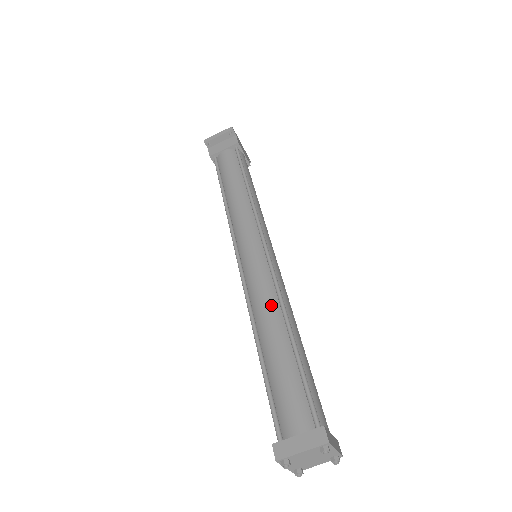
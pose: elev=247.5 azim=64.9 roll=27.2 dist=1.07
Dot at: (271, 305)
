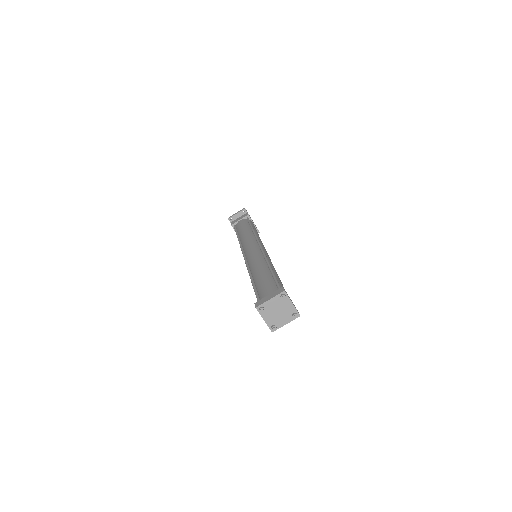
Dot at: (260, 262)
